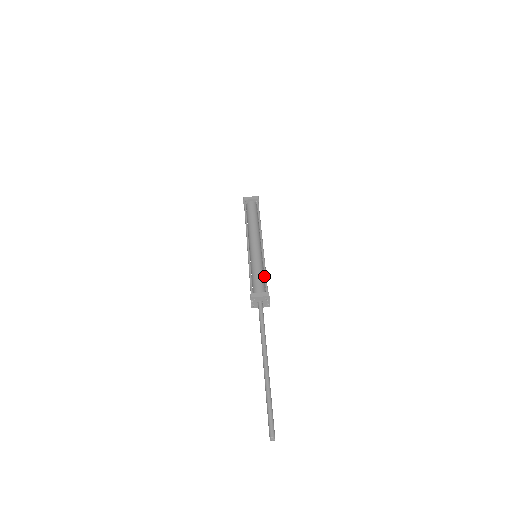
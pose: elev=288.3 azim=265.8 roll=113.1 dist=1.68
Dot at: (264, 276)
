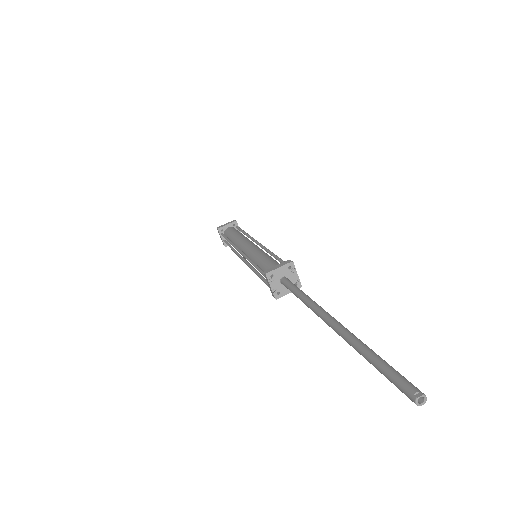
Dot at: (275, 258)
